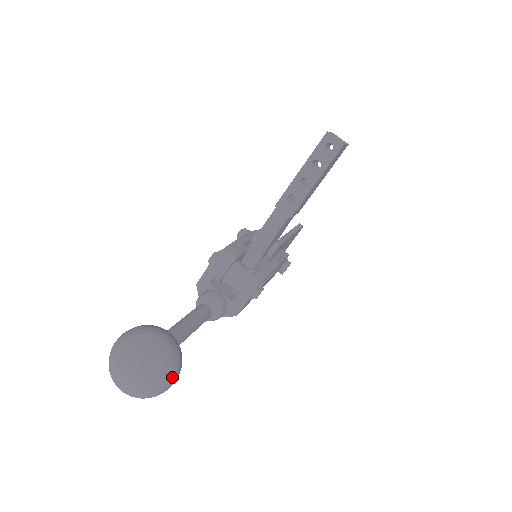
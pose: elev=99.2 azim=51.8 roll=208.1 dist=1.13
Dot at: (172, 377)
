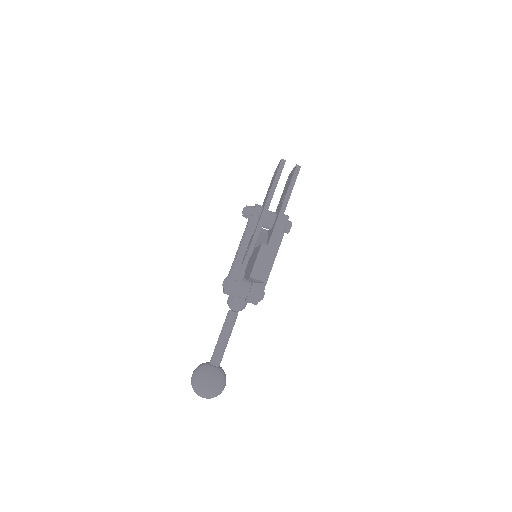
Dot at: occluded
